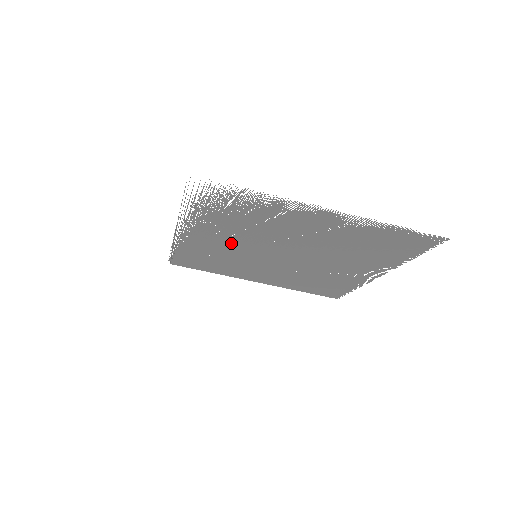
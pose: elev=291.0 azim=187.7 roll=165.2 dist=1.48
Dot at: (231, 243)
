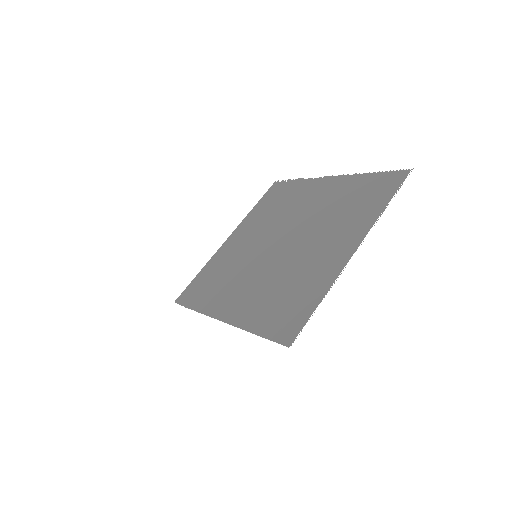
Dot at: (249, 278)
